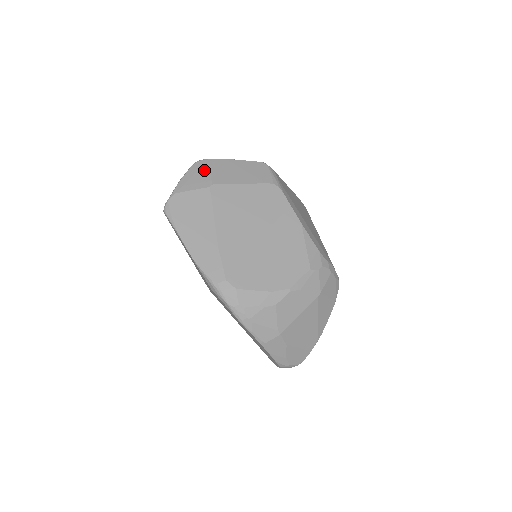
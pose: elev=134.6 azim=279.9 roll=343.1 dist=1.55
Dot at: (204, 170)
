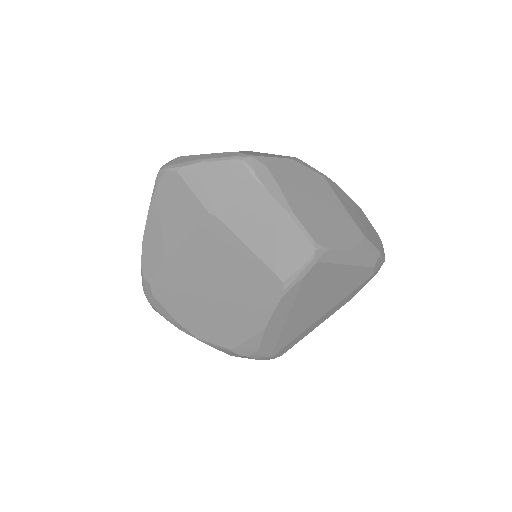
Dot at: (231, 186)
